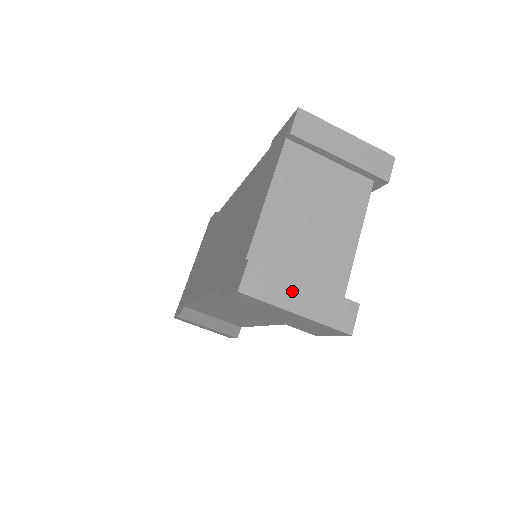
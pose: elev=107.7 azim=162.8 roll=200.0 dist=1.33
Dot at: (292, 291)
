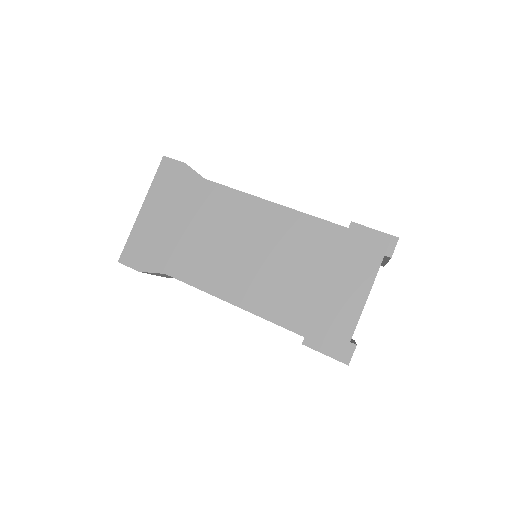
Dot at: occluded
